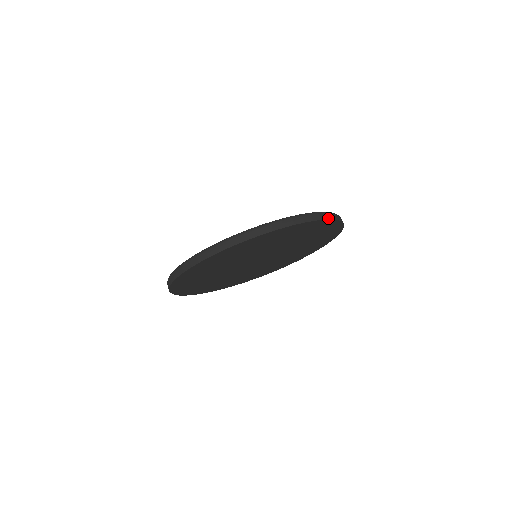
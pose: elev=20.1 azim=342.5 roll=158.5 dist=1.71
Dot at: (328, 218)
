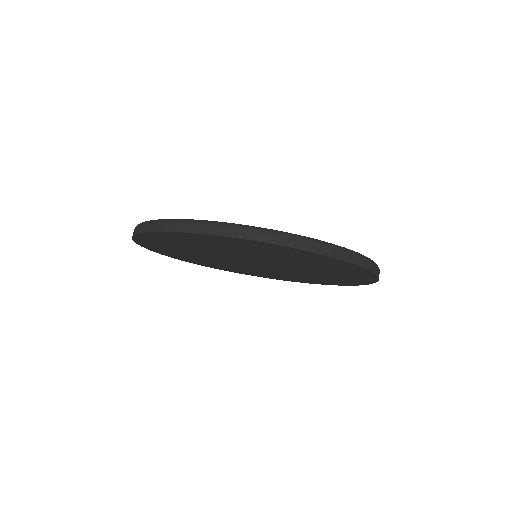
Dot at: (371, 269)
